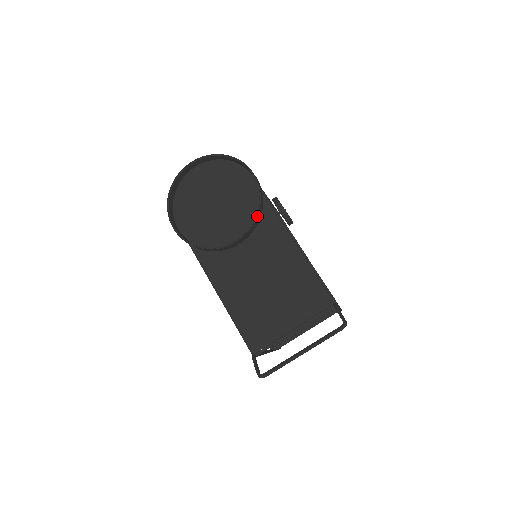
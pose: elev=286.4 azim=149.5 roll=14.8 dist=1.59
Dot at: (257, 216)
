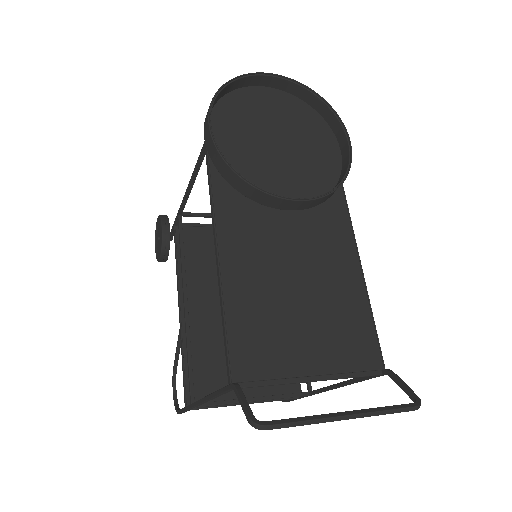
Dot at: (335, 189)
